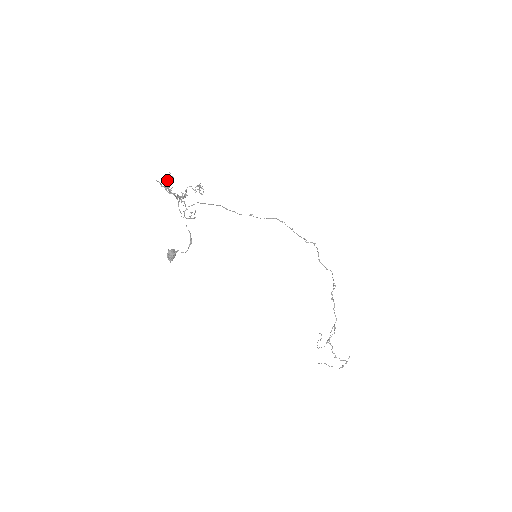
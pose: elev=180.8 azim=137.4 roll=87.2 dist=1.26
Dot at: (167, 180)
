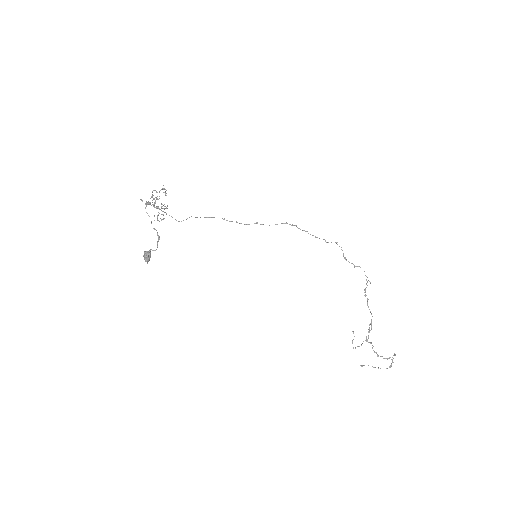
Dot at: (153, 199)
